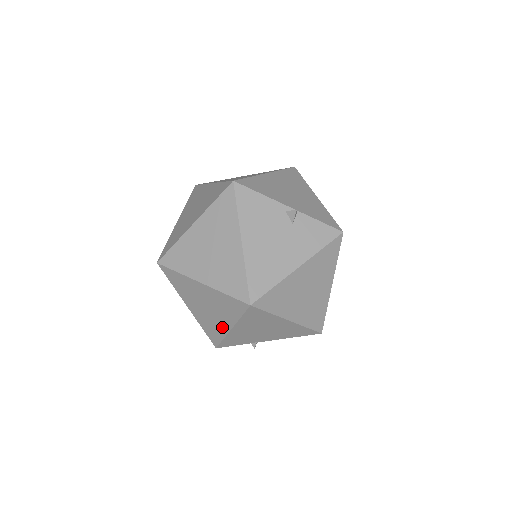
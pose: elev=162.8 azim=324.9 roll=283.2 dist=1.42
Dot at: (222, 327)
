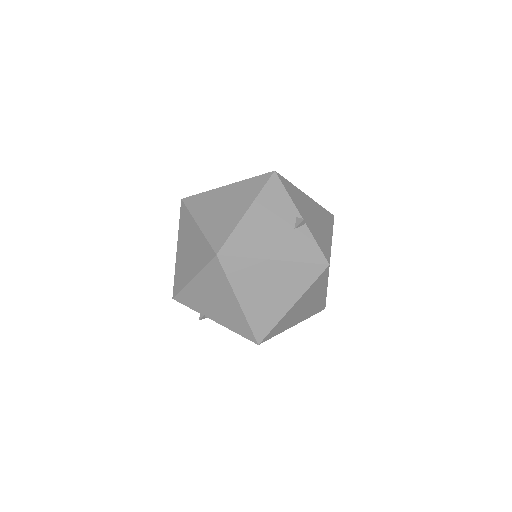
Dot at: (188, 275)
